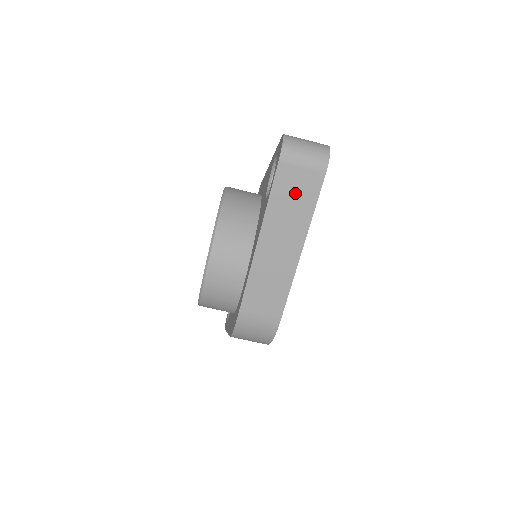
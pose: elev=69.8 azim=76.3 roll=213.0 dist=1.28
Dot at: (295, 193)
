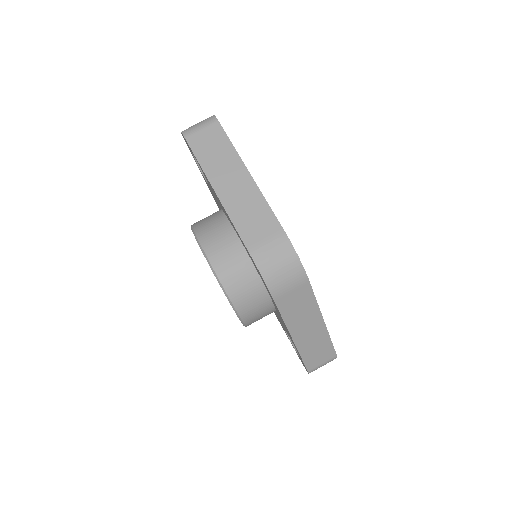
Dot at: (211, 145)
